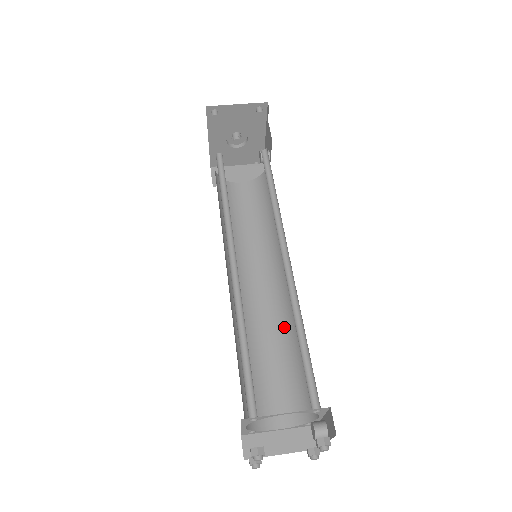
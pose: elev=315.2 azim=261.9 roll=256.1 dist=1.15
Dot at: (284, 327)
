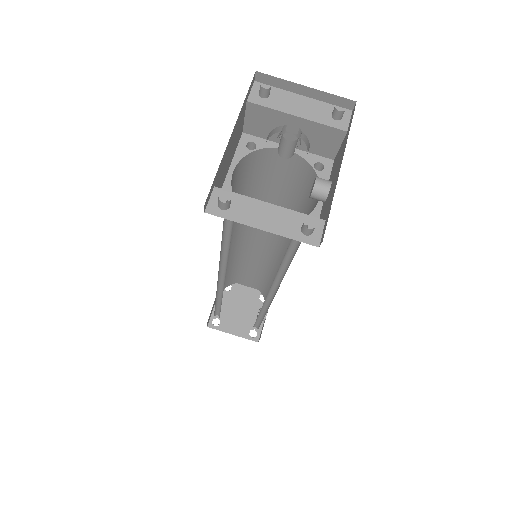
Dot at: (271, 267)
